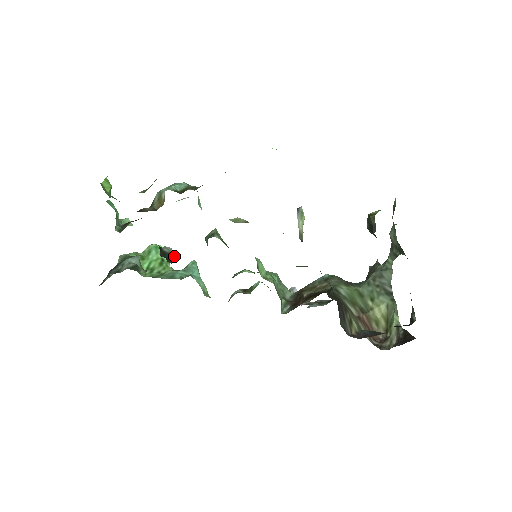
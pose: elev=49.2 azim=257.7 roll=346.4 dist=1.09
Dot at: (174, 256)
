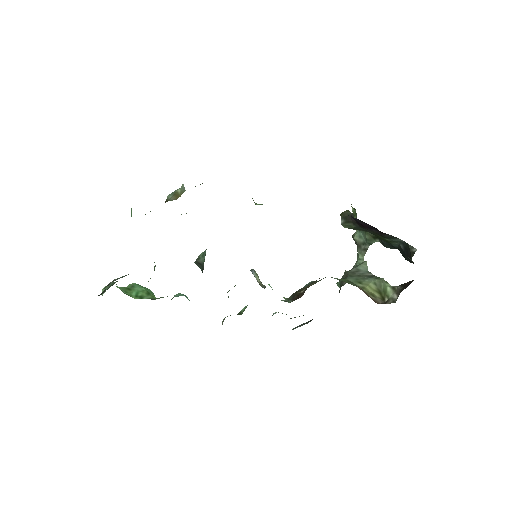
Dot at: occluded
